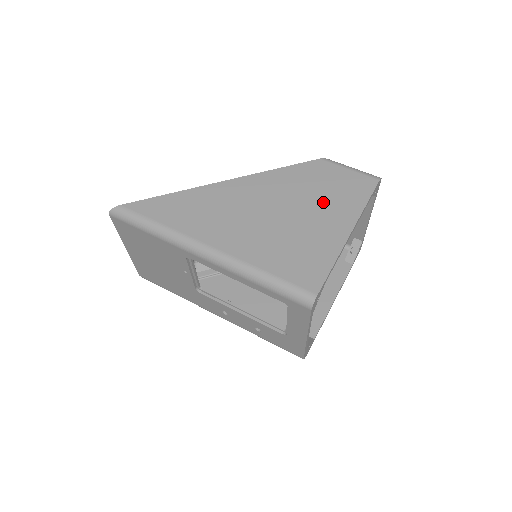
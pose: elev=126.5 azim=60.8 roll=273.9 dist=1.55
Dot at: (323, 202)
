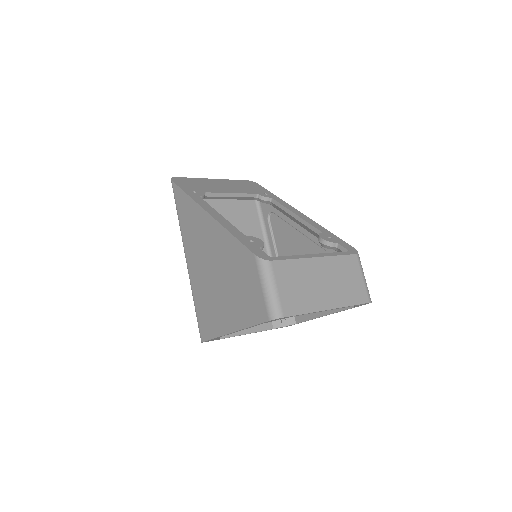
Dot at: (234, 294)
